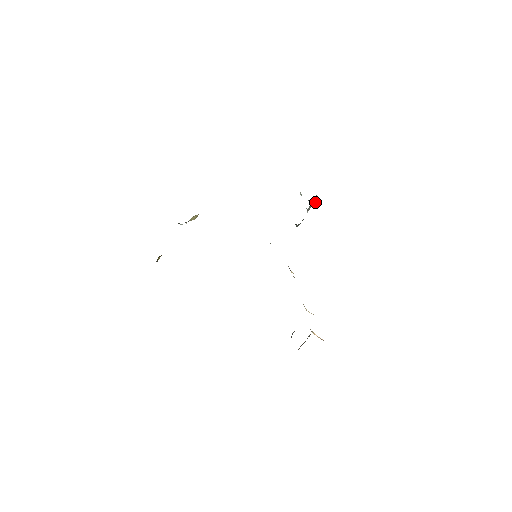
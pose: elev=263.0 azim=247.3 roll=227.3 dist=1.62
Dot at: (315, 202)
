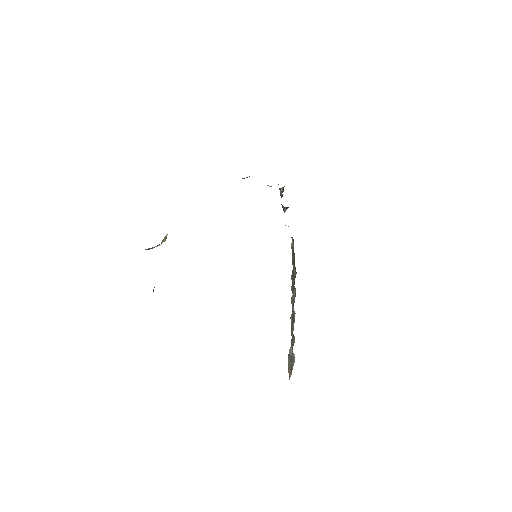
Dot at: (283, 191)
